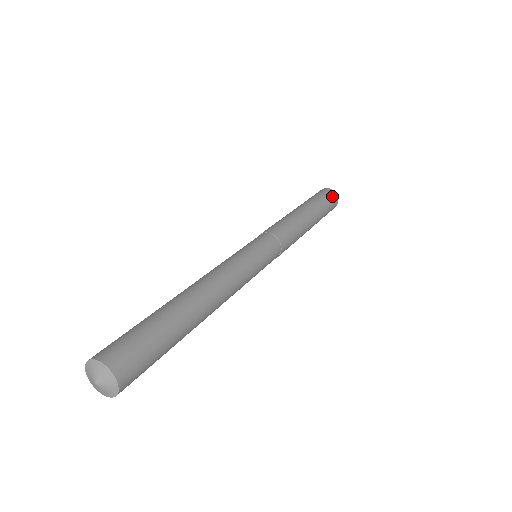
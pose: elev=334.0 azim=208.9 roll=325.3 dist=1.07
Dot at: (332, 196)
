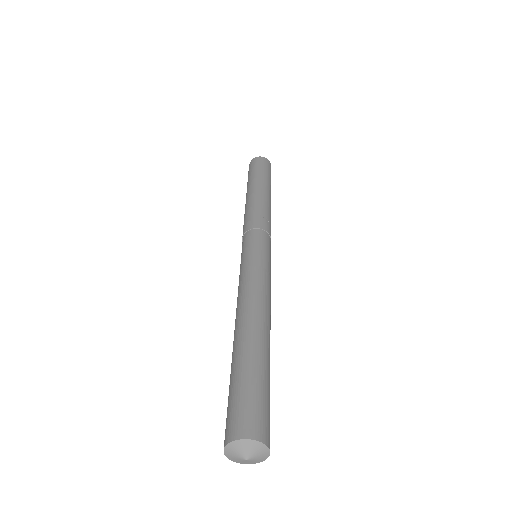
Dot at: (269, 165)
